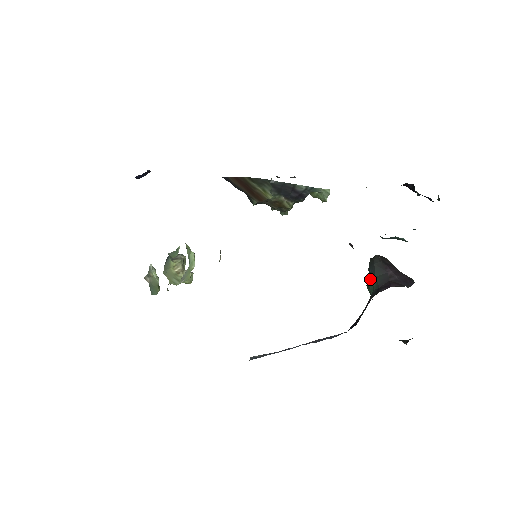
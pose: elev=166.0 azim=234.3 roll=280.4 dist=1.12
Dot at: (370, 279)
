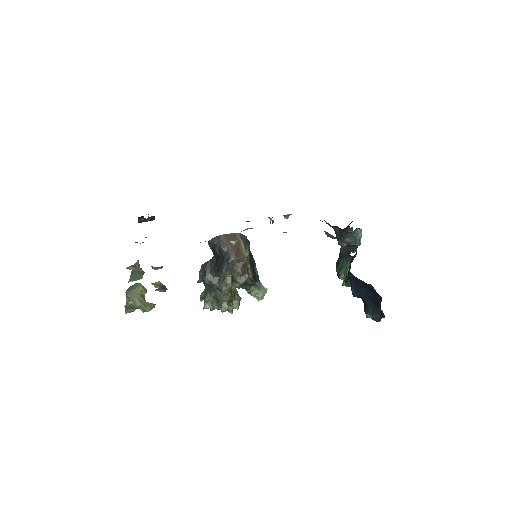
Dot at: (344, 262)
